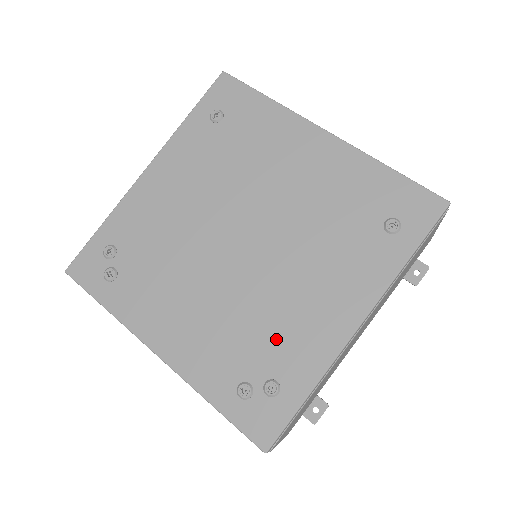
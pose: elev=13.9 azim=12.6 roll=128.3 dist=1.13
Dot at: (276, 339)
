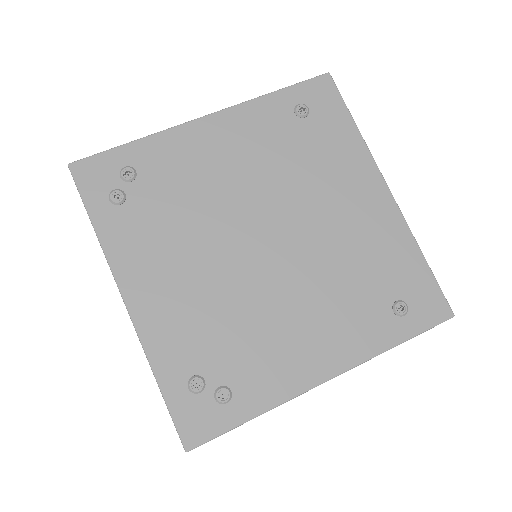
Dot at: (250, 352)
